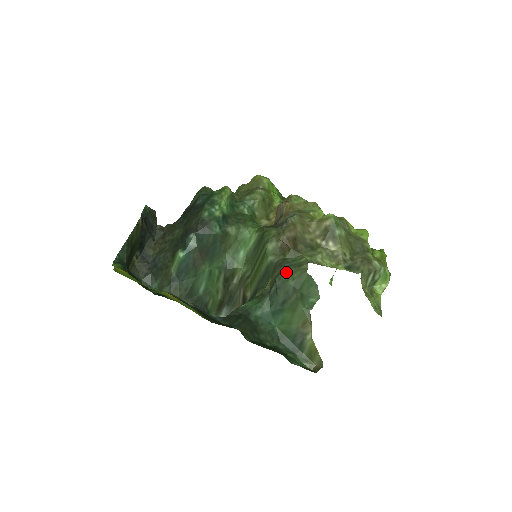
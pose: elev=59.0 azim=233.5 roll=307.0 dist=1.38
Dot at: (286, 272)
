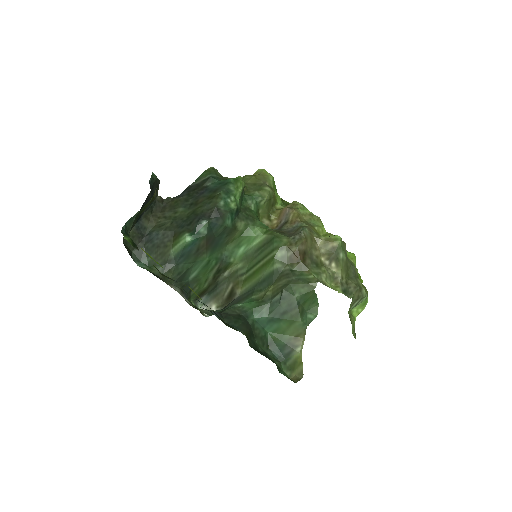
Dot at: (294, 285)
